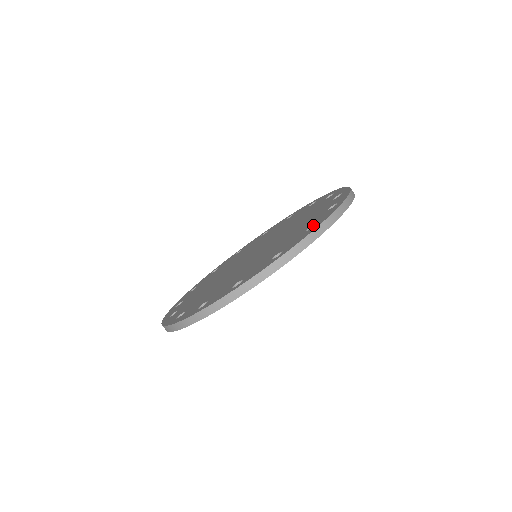
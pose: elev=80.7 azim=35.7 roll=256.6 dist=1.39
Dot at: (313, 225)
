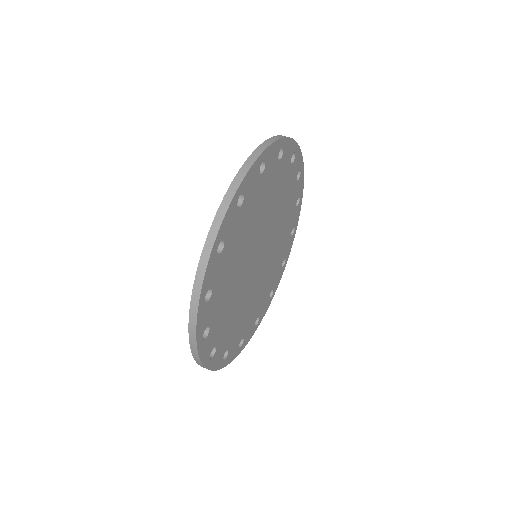
Dot at: occluded
